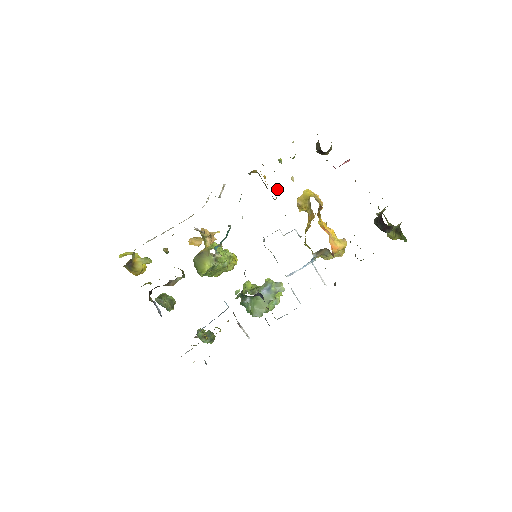
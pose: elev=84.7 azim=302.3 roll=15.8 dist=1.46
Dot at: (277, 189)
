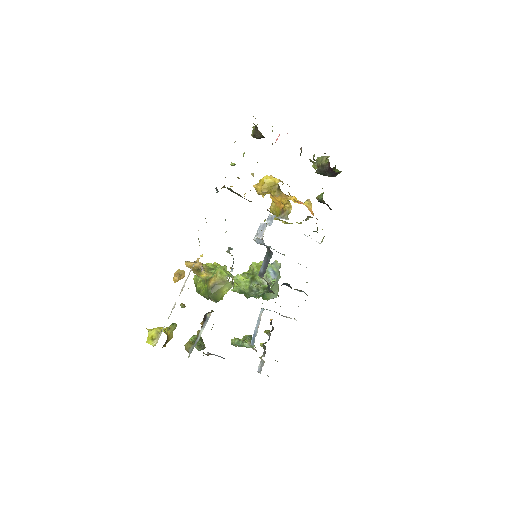
Dot at: occluded
